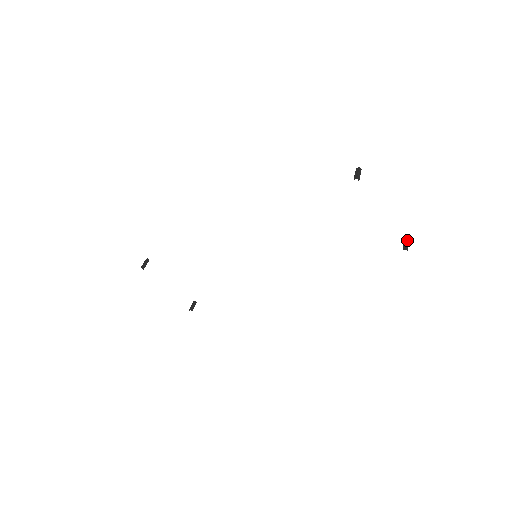
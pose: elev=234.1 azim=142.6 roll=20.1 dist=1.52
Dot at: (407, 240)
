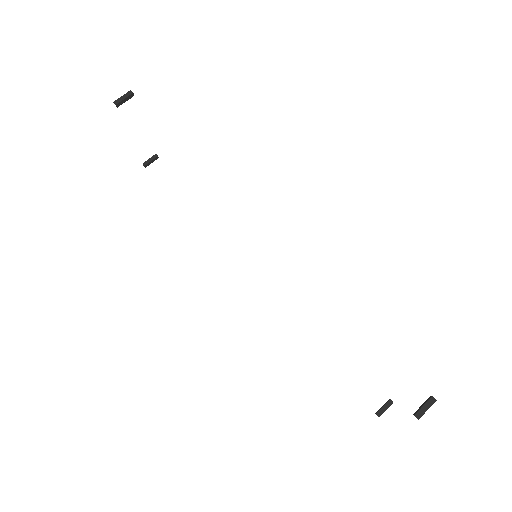
Dot at: (390, 405)
